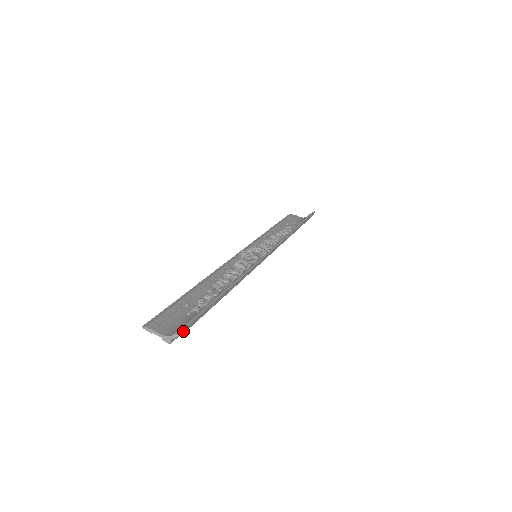
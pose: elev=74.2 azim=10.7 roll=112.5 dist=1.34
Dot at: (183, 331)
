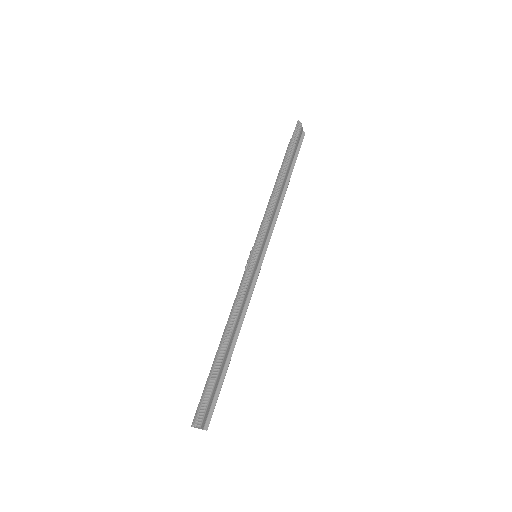
Dot at: (196, 426)
